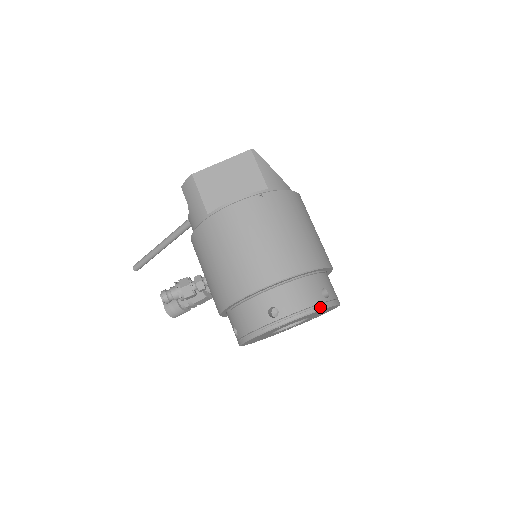
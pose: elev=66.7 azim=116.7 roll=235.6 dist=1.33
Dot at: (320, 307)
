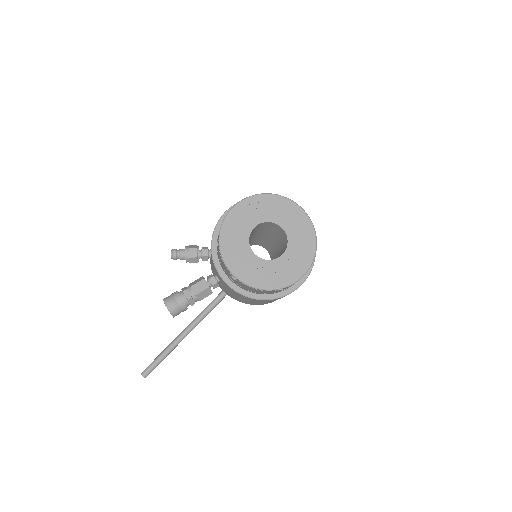
Dot at: (290, 200)
